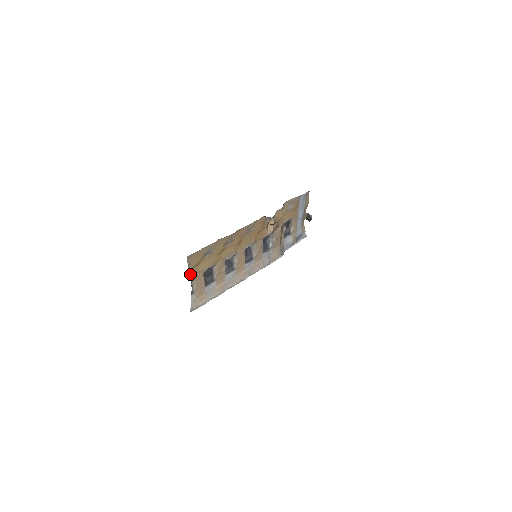
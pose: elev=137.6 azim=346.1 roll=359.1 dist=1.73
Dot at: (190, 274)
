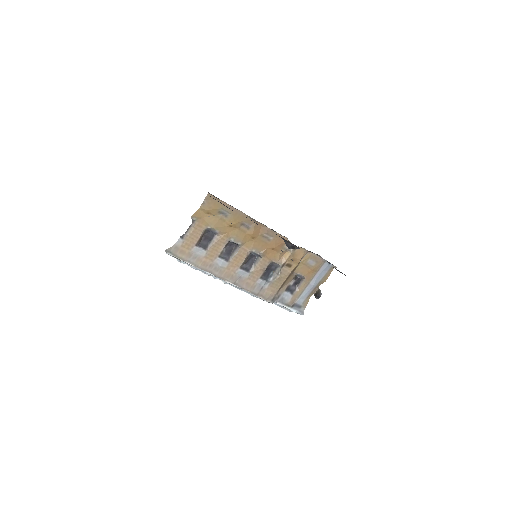
Dot at: (197, 214)
